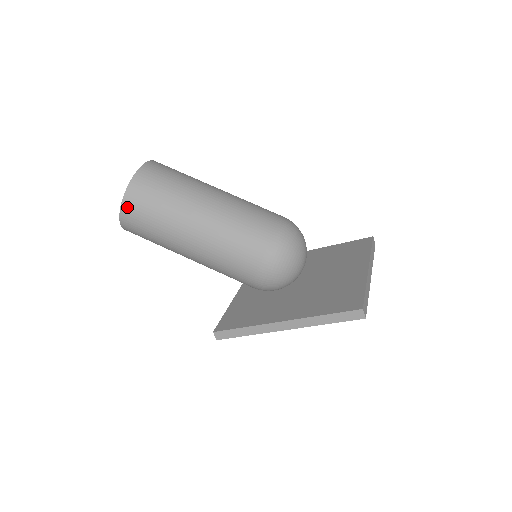
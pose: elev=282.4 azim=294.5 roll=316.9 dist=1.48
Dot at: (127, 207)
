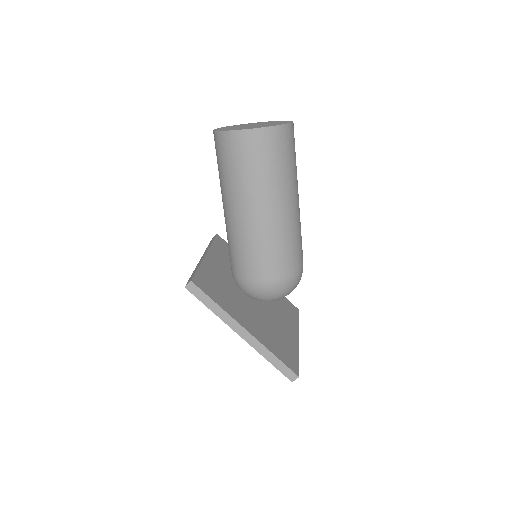
Dot at: (256, 136)
